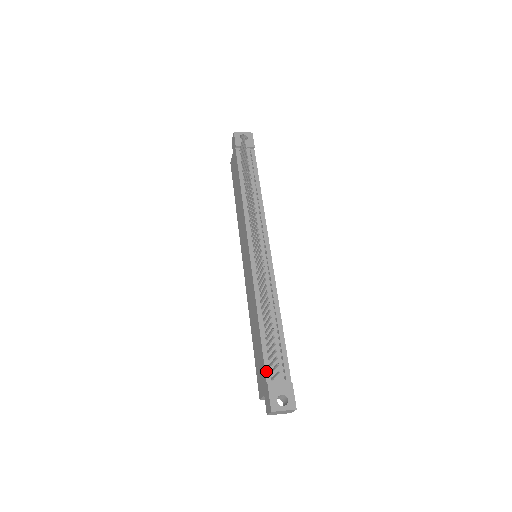
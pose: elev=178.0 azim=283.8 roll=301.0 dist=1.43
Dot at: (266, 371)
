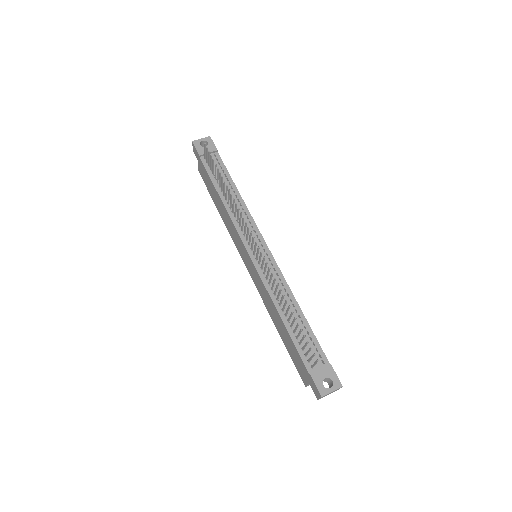
Dot at: (304, 362)
